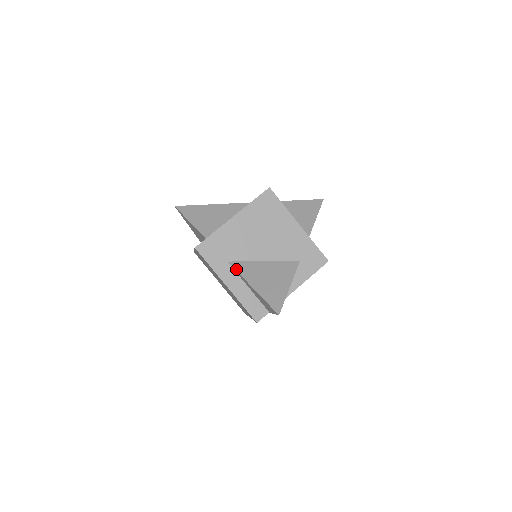
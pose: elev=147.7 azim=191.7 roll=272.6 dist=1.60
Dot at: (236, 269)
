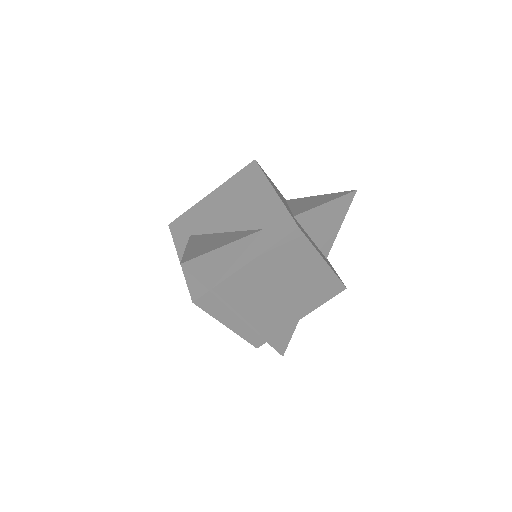
Dot at: (190, 239)
